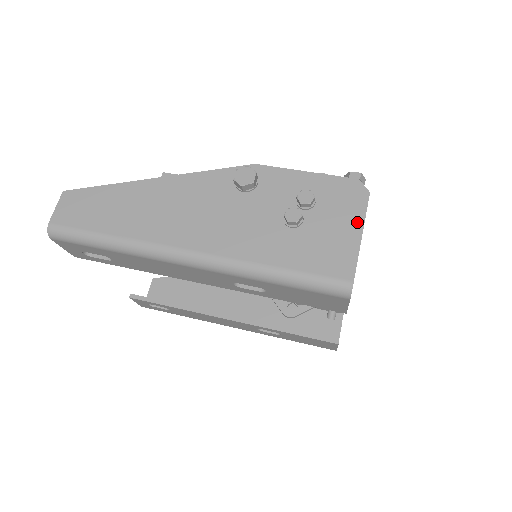
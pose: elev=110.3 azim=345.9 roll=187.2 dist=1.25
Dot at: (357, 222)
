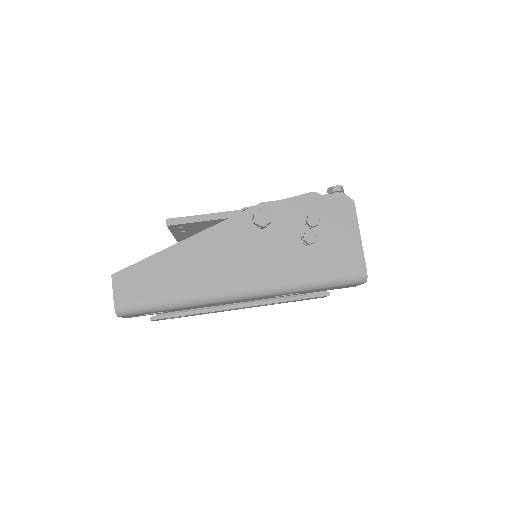
Dot at: (354, 227)
